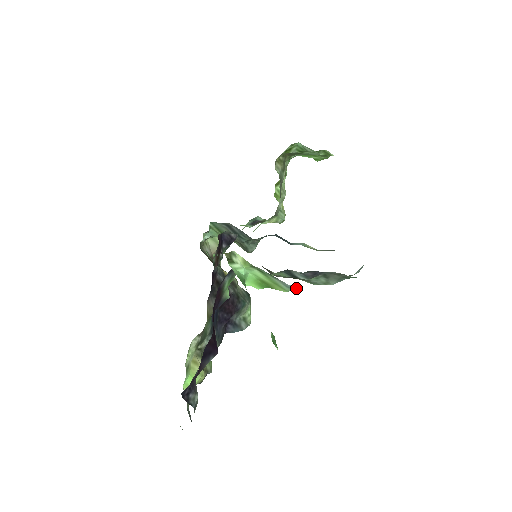
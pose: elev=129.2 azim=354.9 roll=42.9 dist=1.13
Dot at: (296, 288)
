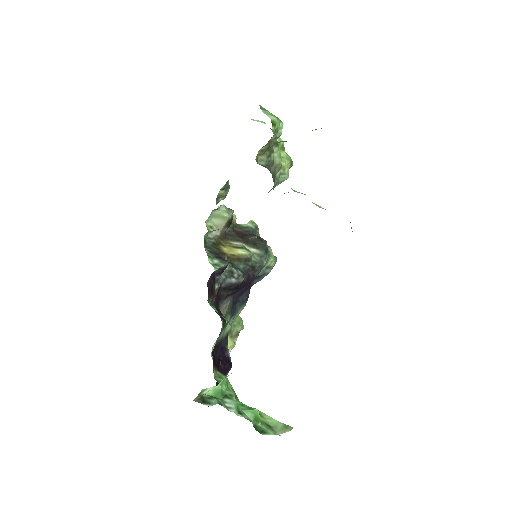
Dot at: occluded
